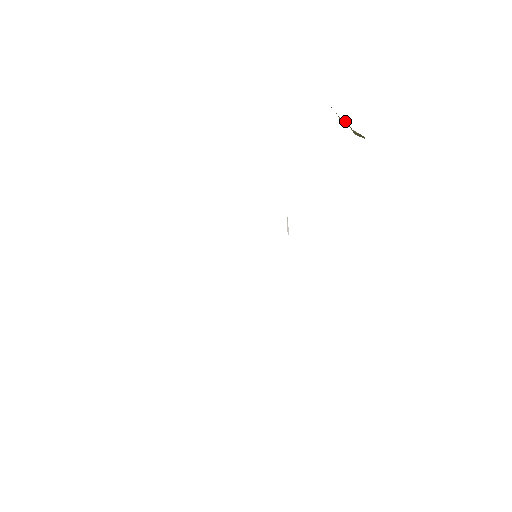
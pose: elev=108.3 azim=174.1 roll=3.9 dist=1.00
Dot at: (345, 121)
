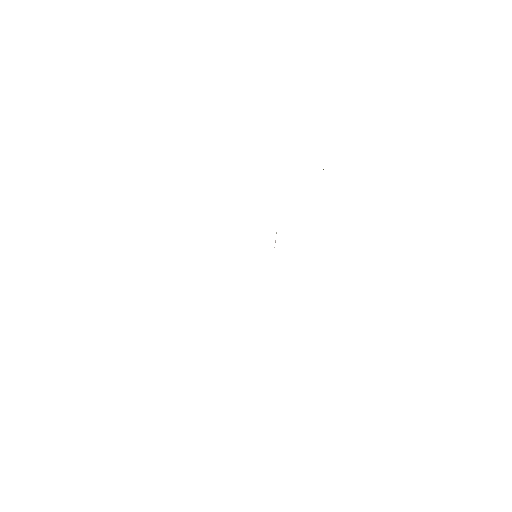
Dot at: (323, 169)
